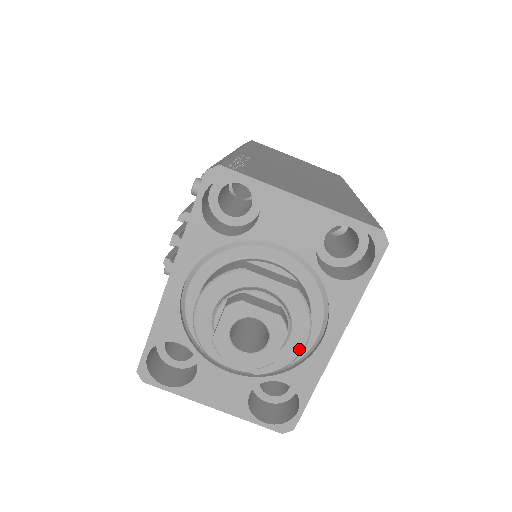
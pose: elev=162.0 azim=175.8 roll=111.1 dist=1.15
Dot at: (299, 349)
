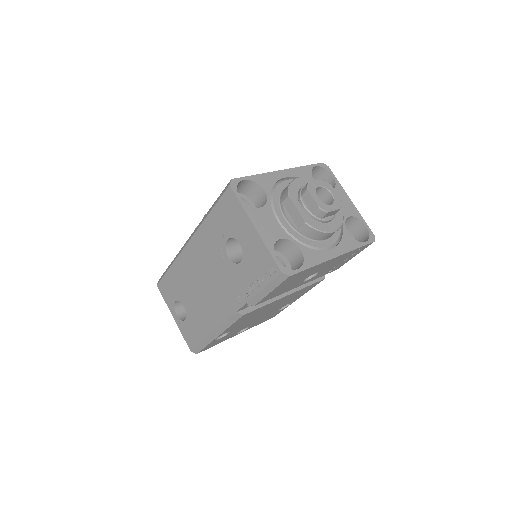
Dot at: (331, 230)
